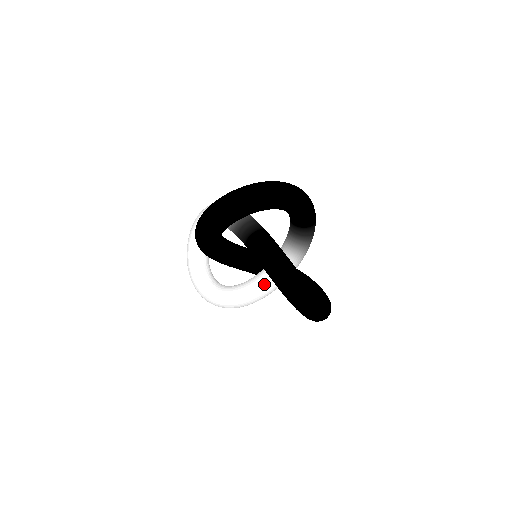
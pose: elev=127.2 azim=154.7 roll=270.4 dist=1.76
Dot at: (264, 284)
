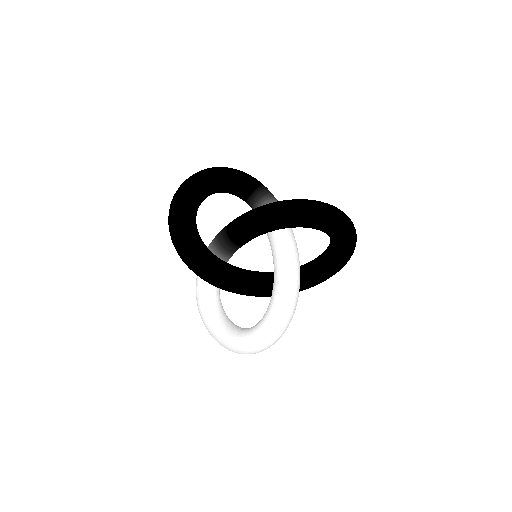
Dot at: (282, 262)
